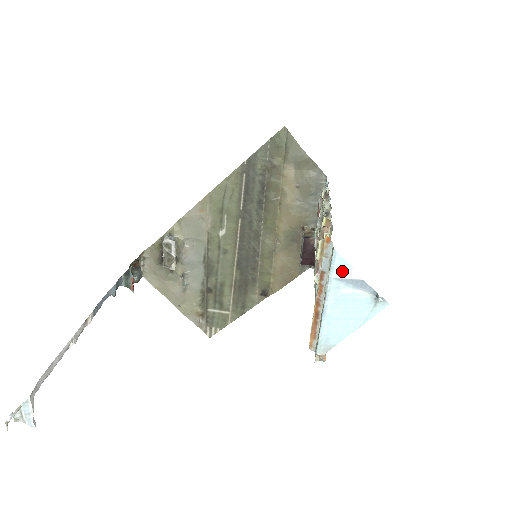
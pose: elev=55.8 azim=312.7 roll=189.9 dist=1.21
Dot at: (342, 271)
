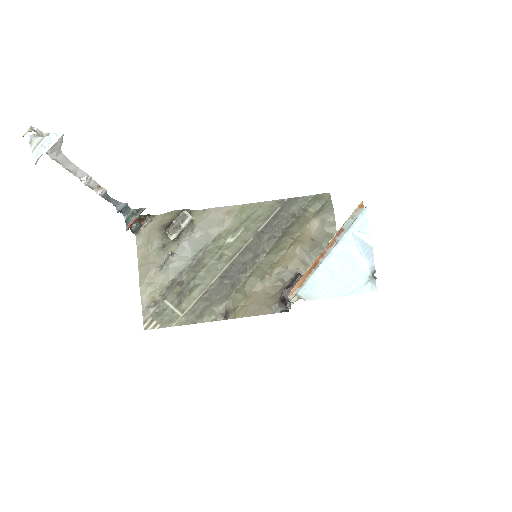
Dot at: (361, 231)
